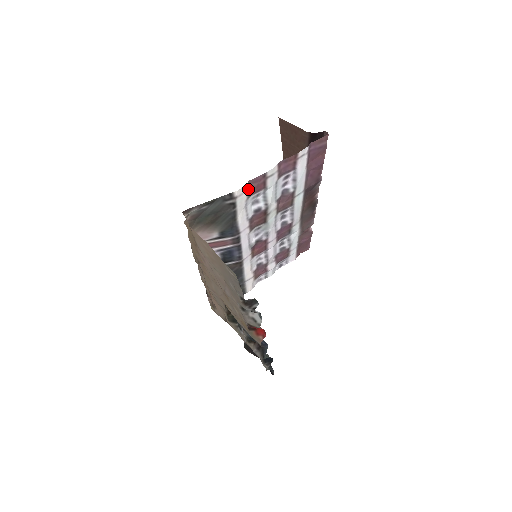
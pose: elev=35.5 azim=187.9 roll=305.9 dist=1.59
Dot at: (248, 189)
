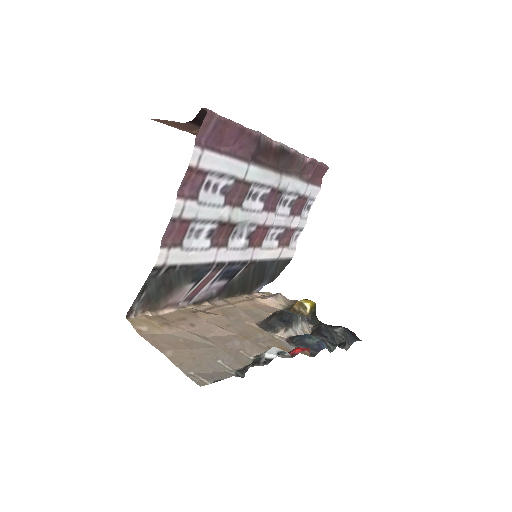
Dot at: (170, 244)
